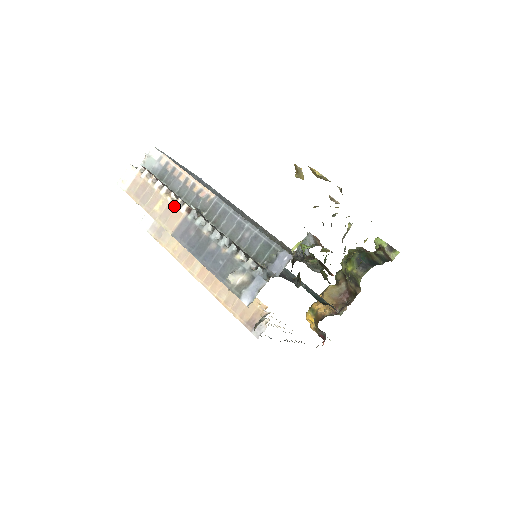
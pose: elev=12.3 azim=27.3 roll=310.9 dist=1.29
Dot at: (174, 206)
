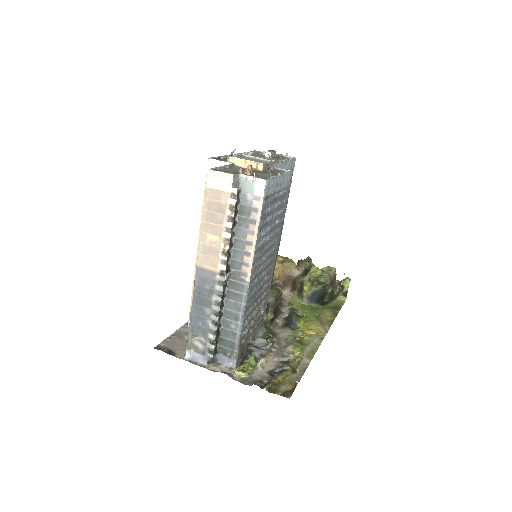
Dot at: (219, 256)
